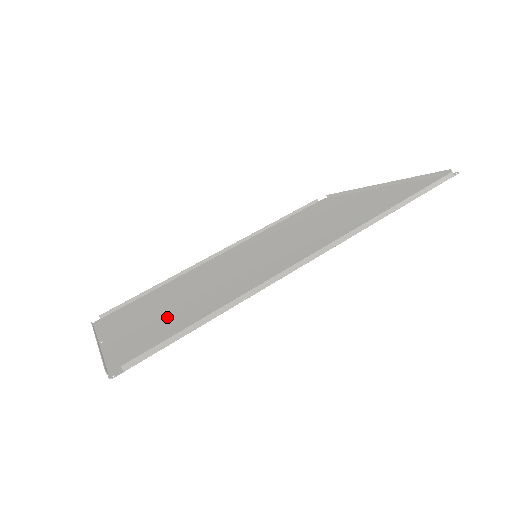
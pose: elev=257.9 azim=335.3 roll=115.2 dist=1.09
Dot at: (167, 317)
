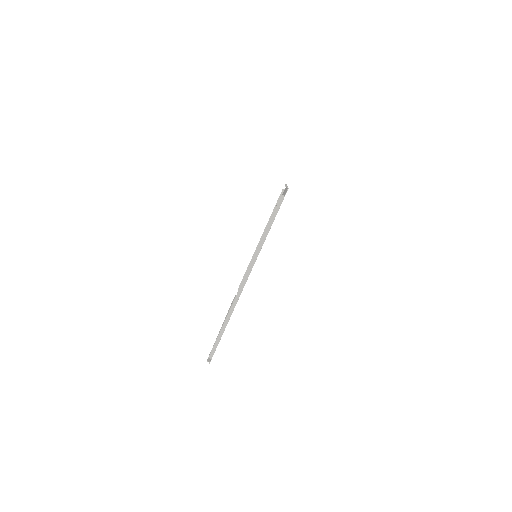
Dot at: occluded
